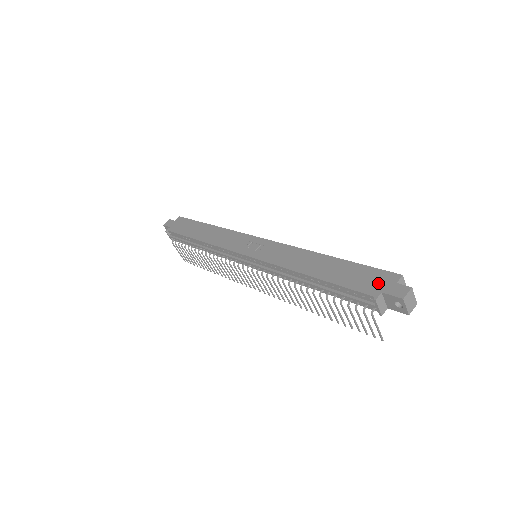
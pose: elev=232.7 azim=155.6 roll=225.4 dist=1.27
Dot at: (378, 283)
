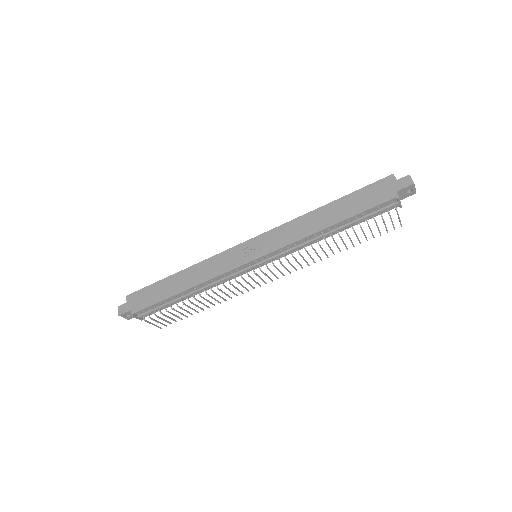
Dot at: (386, 189)
